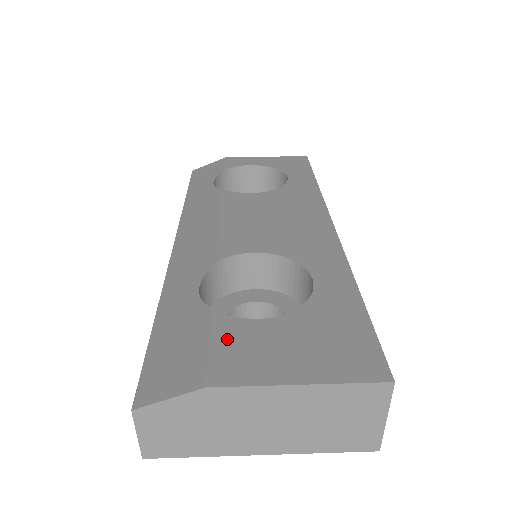
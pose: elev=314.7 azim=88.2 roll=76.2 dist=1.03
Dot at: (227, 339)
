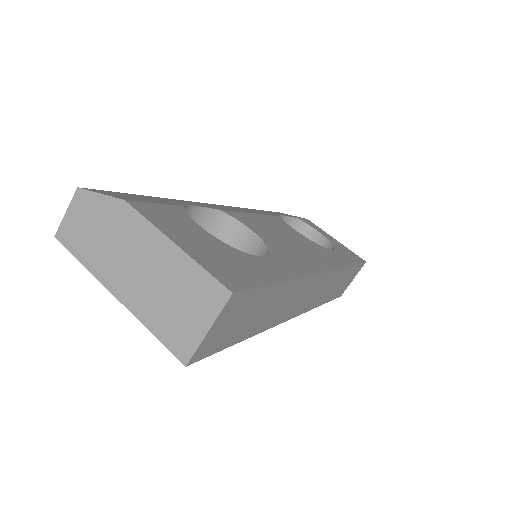
Dot at: (169, 211)
